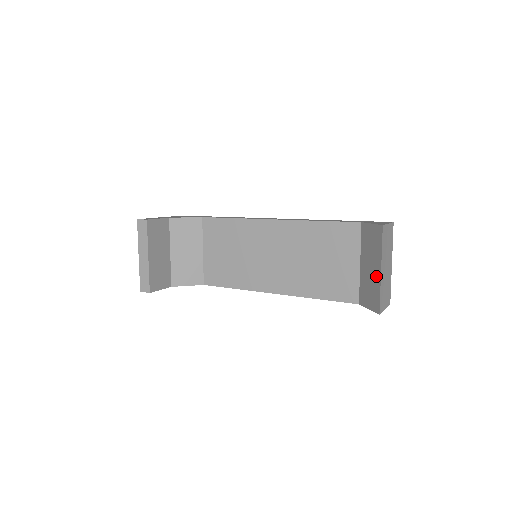
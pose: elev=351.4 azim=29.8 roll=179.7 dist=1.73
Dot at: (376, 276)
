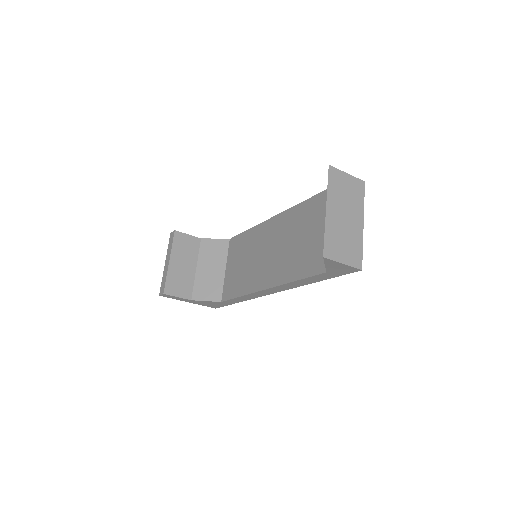
Dot at: occluded
